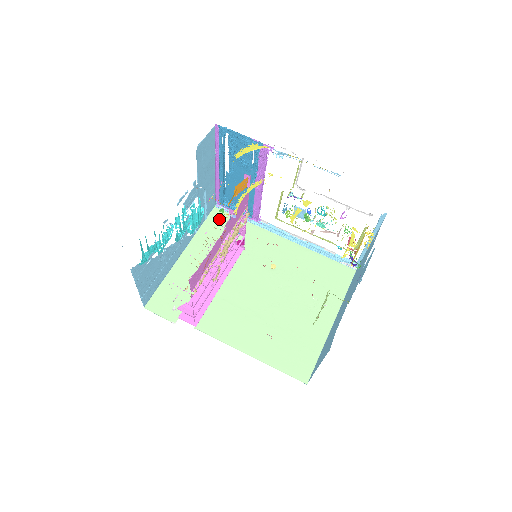
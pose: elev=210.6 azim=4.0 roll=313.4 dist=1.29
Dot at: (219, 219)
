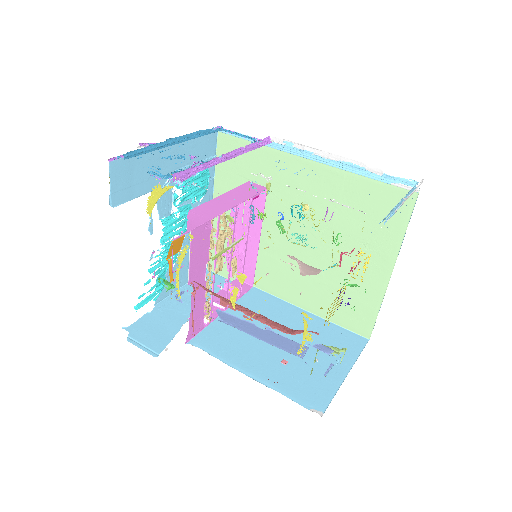
Dot at: (229, 149)
